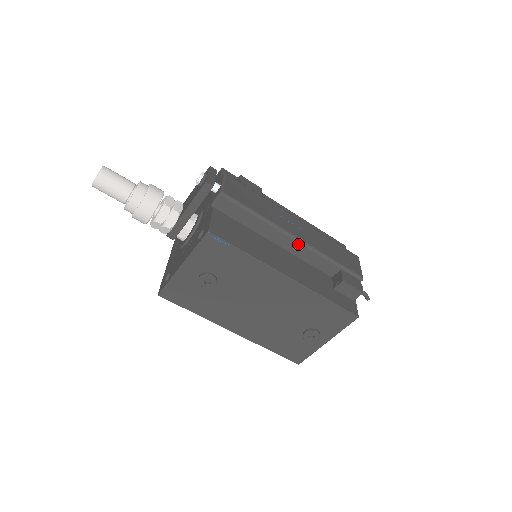
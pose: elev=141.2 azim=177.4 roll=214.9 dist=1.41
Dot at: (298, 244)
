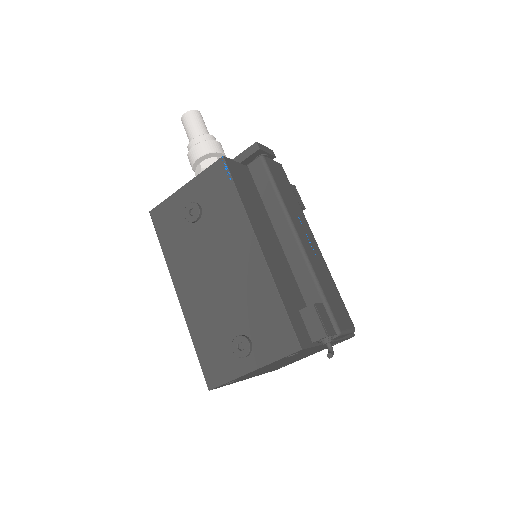
Dot at: (296, 245)
